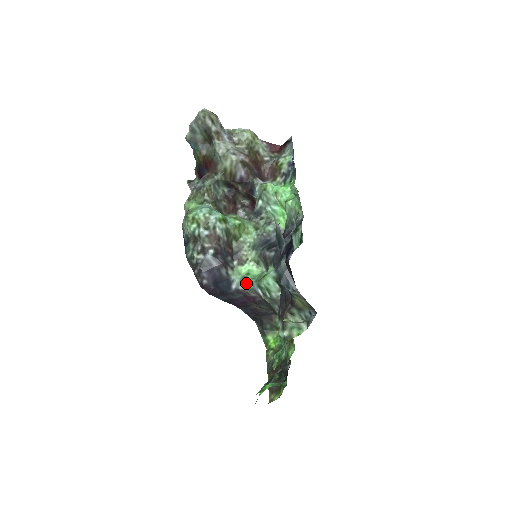
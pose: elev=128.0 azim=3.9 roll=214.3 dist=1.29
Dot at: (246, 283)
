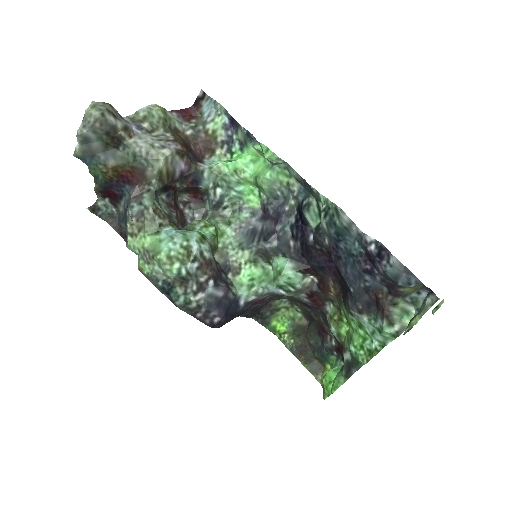
Dot at: (257, 291)
